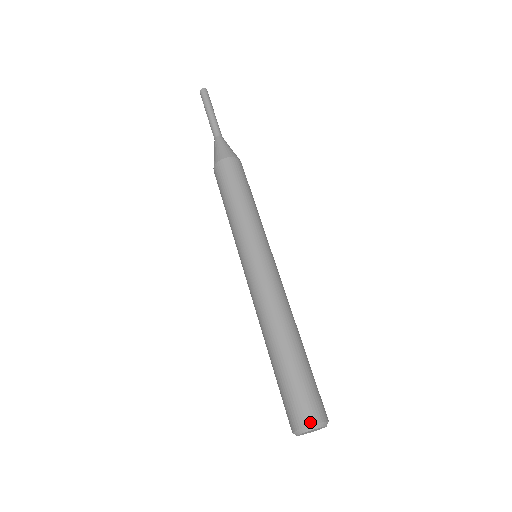
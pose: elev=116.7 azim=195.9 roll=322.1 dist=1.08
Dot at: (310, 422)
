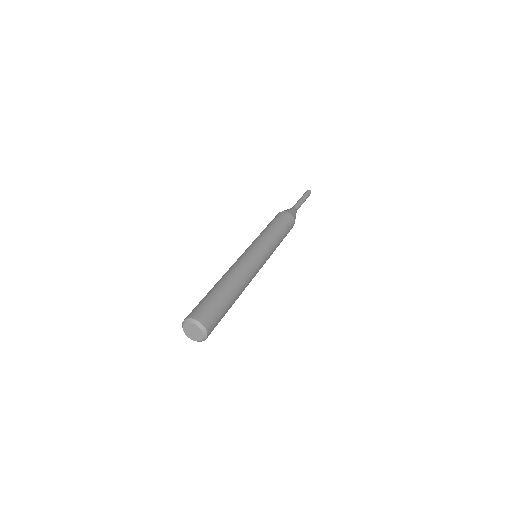
Dot at: (193, 317)
